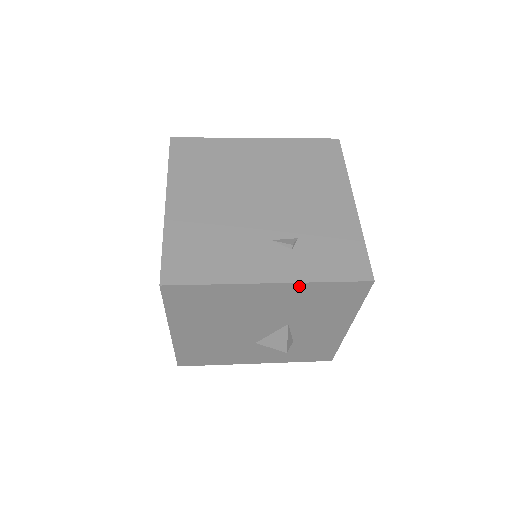
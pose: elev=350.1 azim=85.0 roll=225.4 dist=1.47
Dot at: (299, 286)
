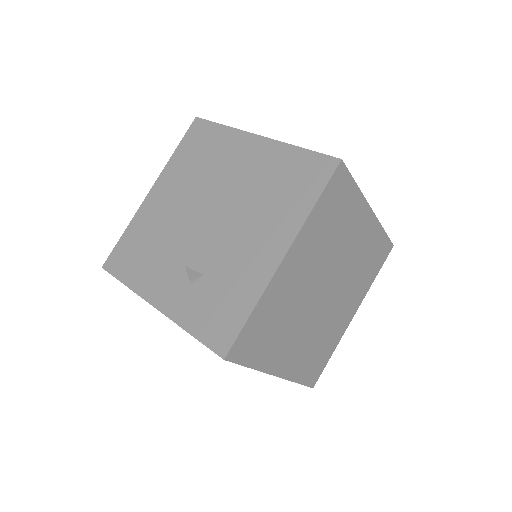
Dot at: occluded
